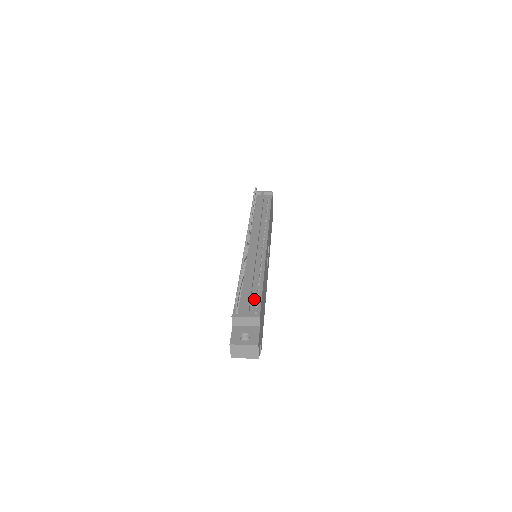
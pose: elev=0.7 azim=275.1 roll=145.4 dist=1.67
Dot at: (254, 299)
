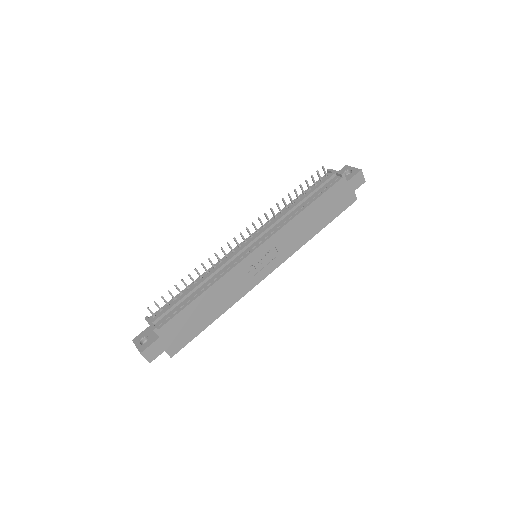
Dot at: (176, 309)
